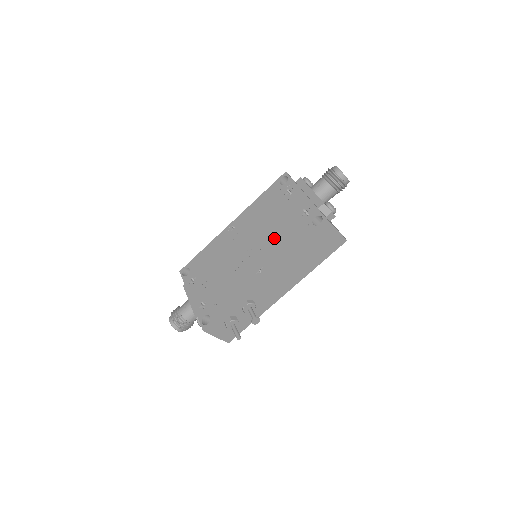
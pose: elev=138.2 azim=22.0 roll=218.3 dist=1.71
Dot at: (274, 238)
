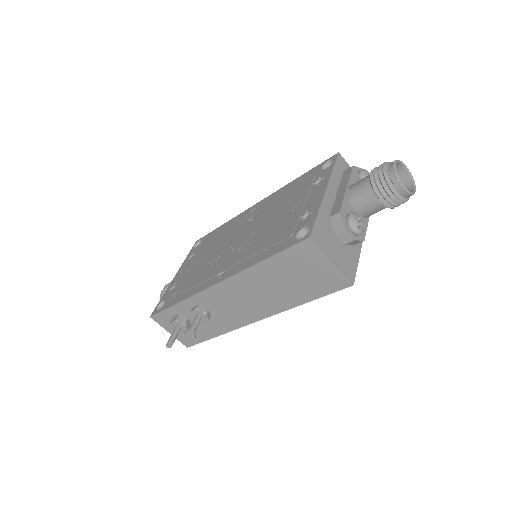
Dot at: (260, 238)
